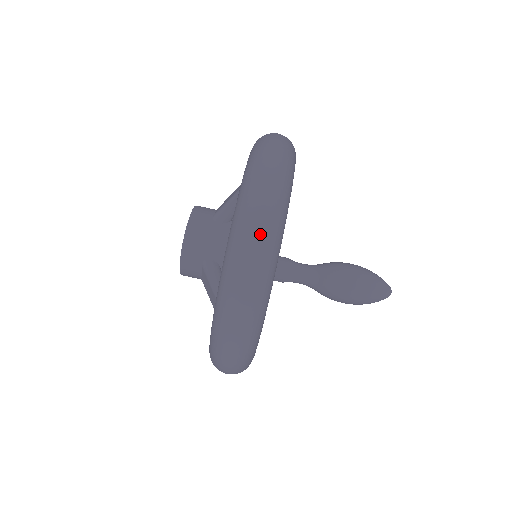
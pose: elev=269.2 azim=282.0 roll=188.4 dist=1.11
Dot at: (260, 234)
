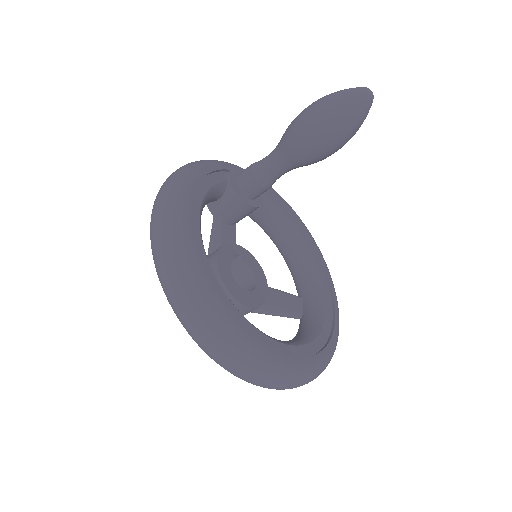
Dot at: occluded
